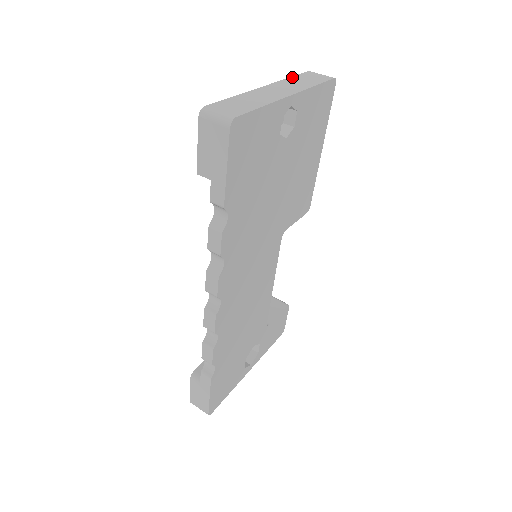
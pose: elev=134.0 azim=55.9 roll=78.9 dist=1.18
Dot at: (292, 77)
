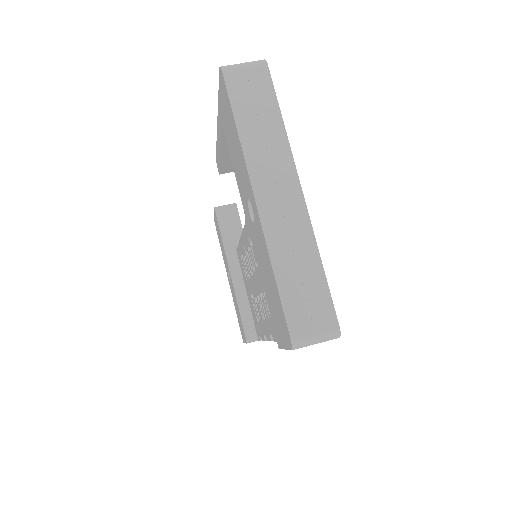
Dot at: (238, 125)
